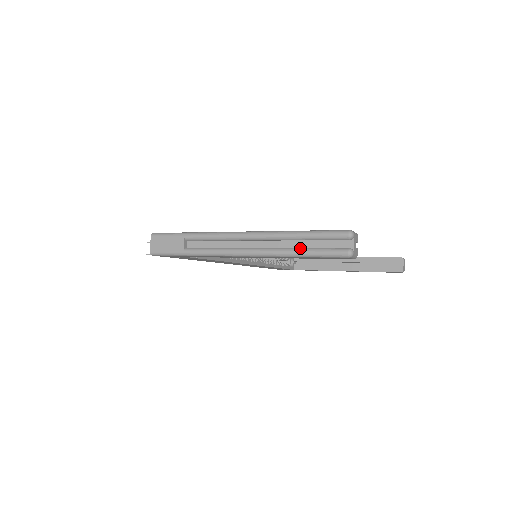
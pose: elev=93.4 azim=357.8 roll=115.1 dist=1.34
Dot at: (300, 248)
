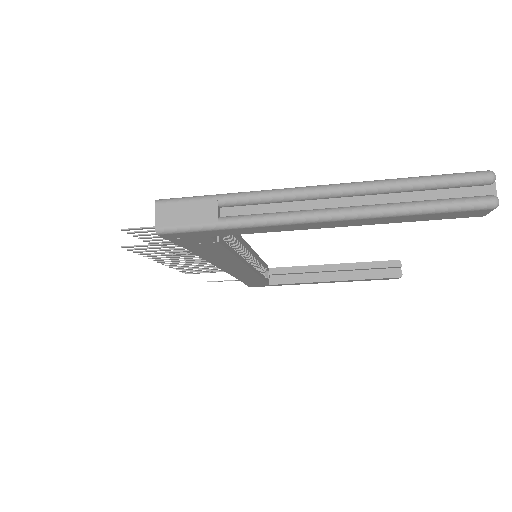
Dot at: (416, 201)
